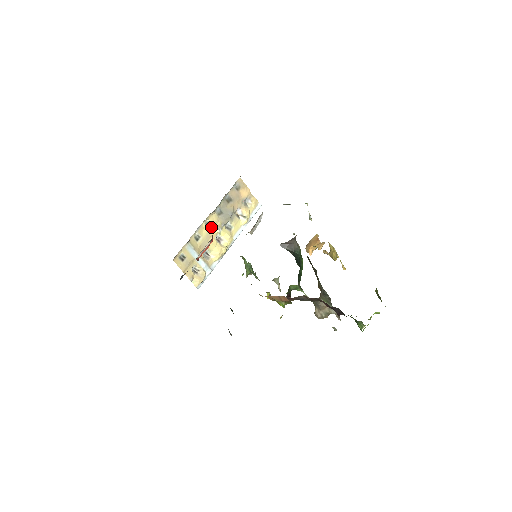
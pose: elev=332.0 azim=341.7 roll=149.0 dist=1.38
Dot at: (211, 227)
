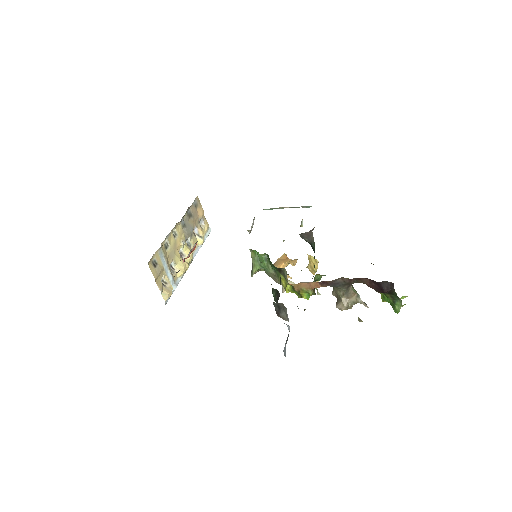
Dot at: (177, 238)
